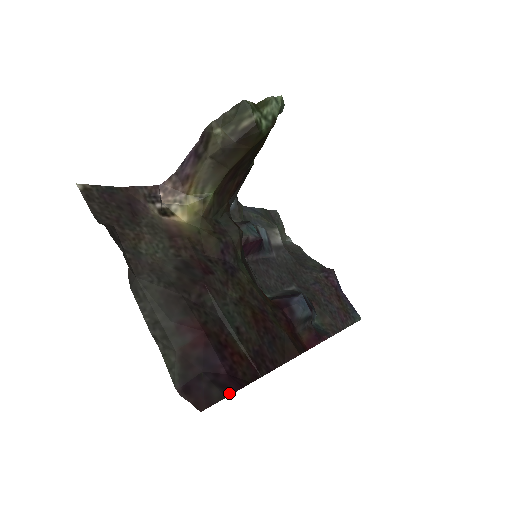
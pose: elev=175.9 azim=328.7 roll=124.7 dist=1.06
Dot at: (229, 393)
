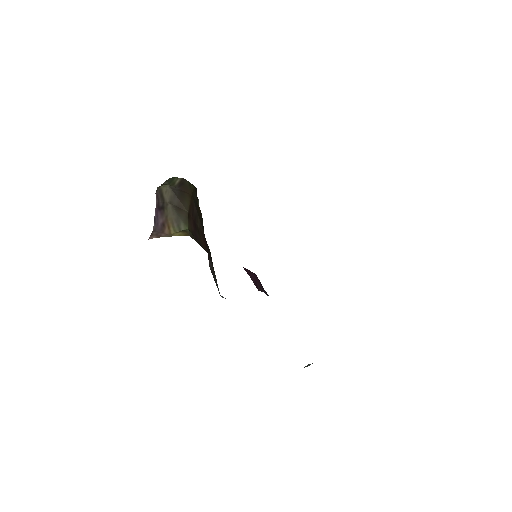
Dot at: occluded
